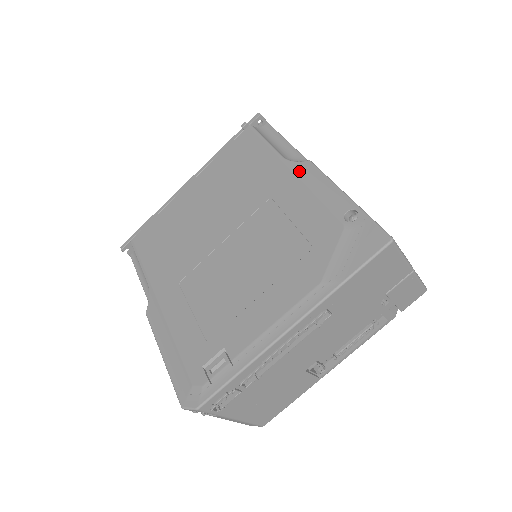
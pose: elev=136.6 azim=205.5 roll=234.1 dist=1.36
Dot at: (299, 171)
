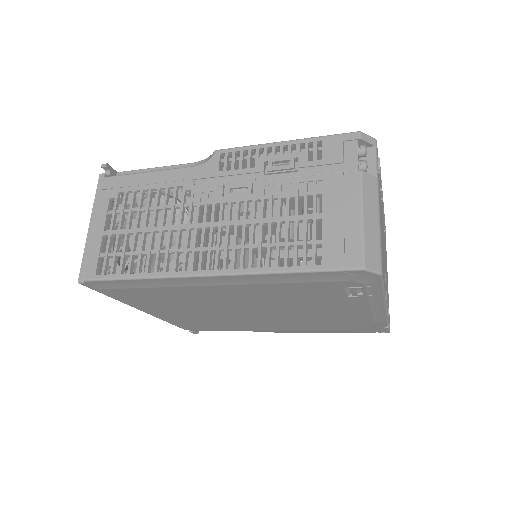
Dot at: occluded
